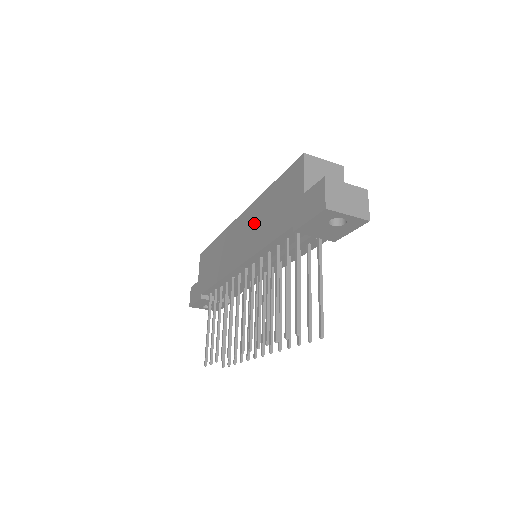
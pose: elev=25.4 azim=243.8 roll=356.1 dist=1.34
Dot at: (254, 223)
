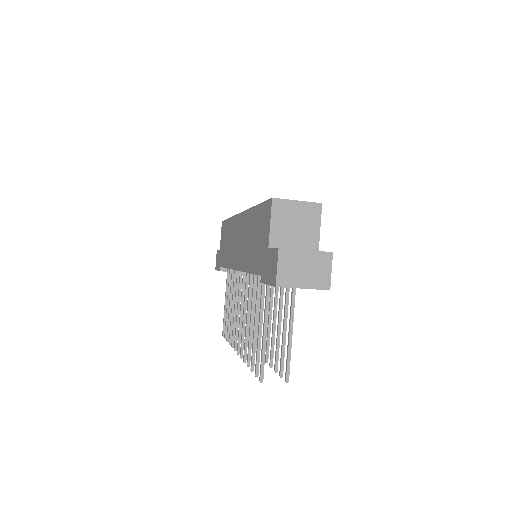
Dot at: (245, 236)
